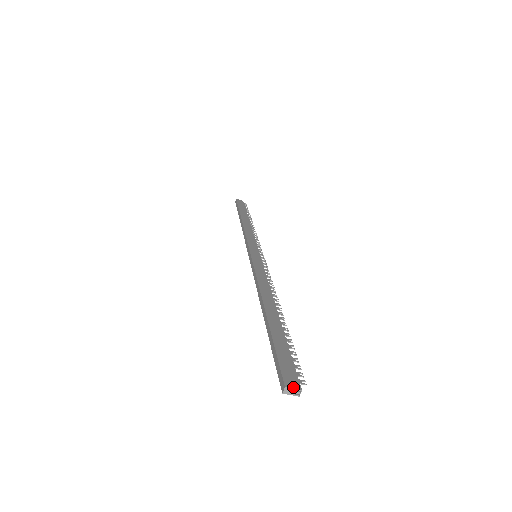
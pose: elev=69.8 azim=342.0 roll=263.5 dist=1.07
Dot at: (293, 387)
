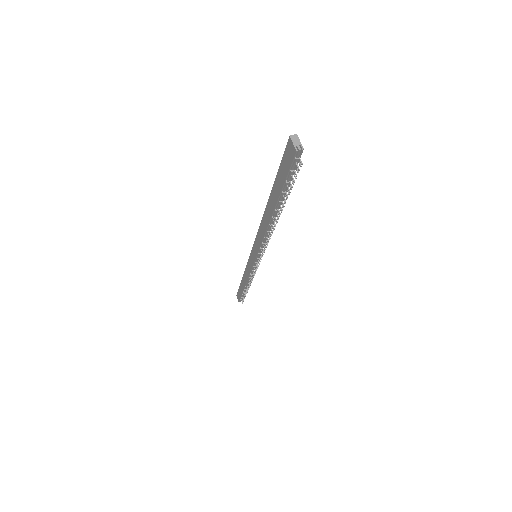
Dot at: (300, 142)
